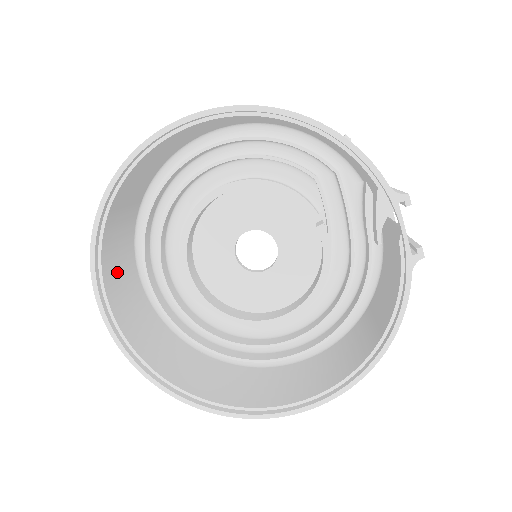
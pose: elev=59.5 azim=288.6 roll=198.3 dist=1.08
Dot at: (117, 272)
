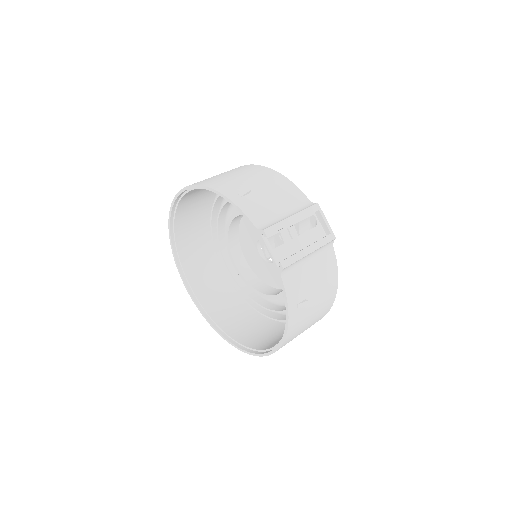
Dot at: (199, 266)
